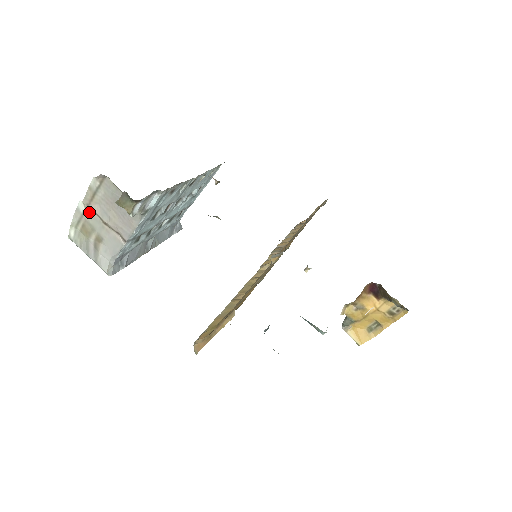
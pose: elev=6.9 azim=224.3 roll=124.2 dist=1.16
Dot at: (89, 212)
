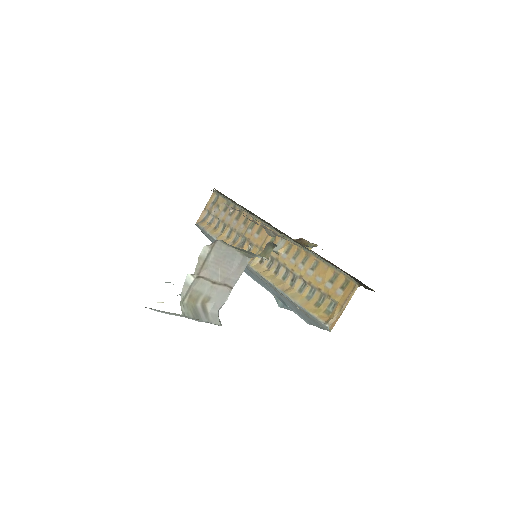
Dot at: (197, 280)
